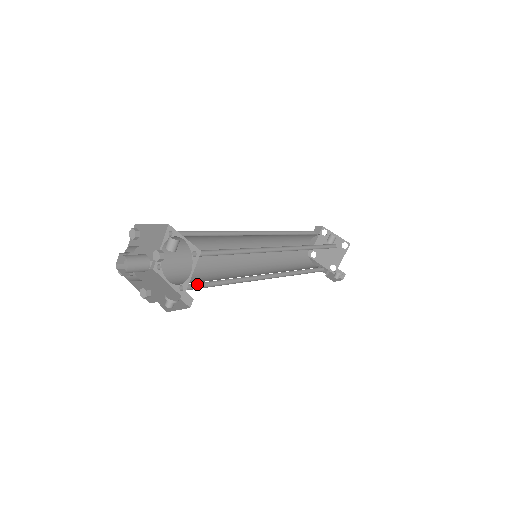
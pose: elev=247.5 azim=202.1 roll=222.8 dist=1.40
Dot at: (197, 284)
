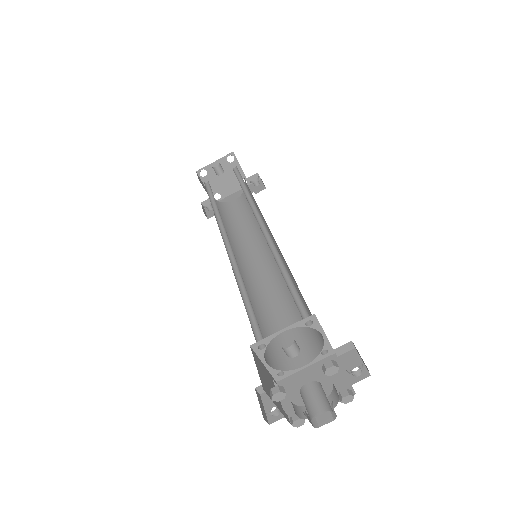
Dot at: (311, 333)
